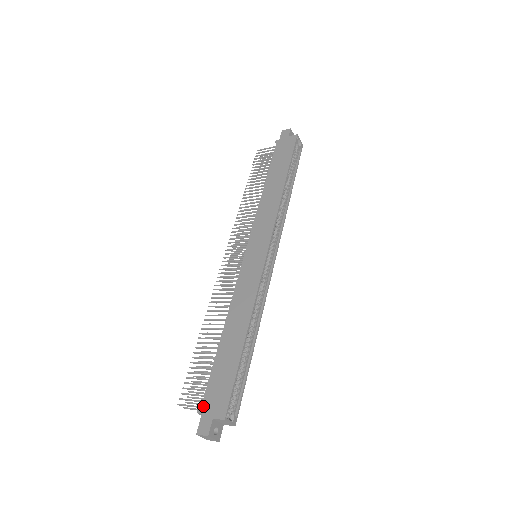
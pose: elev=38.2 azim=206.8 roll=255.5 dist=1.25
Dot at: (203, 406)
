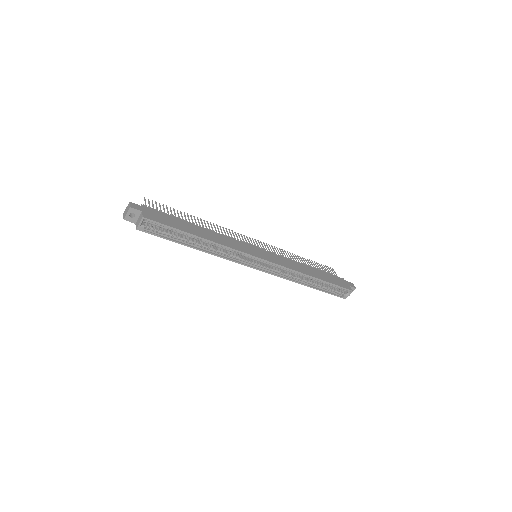
Dot at: (149, 208)
